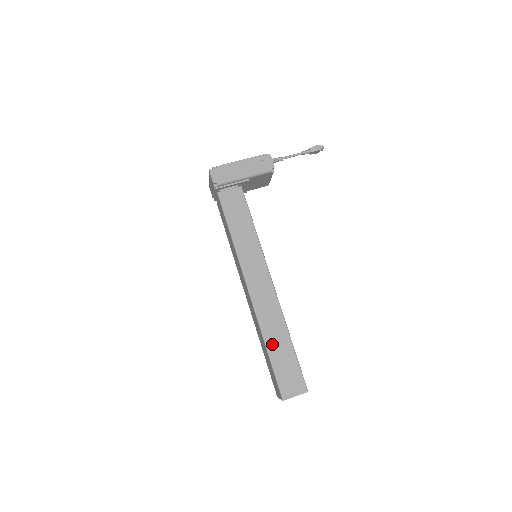
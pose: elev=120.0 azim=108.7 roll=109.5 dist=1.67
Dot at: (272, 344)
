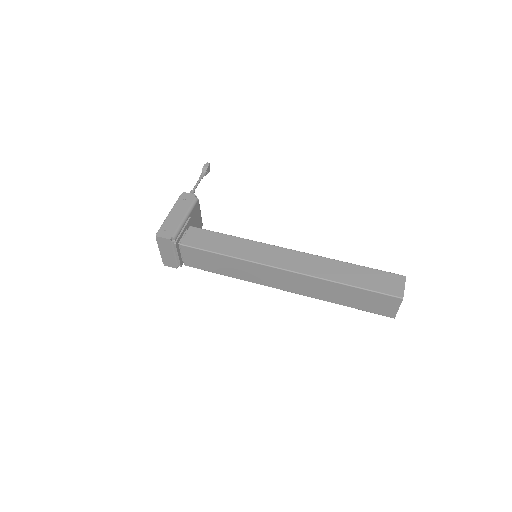
Dot at: (345, 278)
